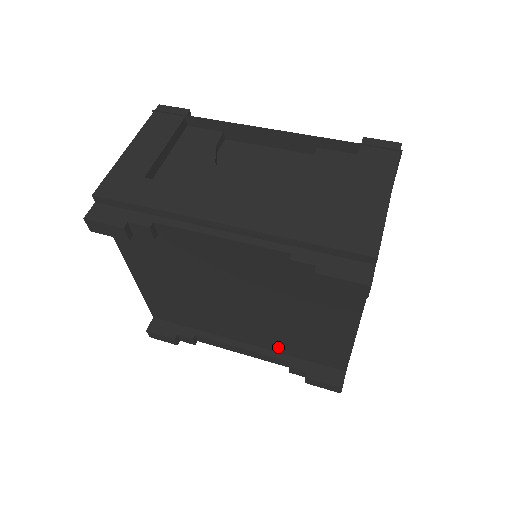
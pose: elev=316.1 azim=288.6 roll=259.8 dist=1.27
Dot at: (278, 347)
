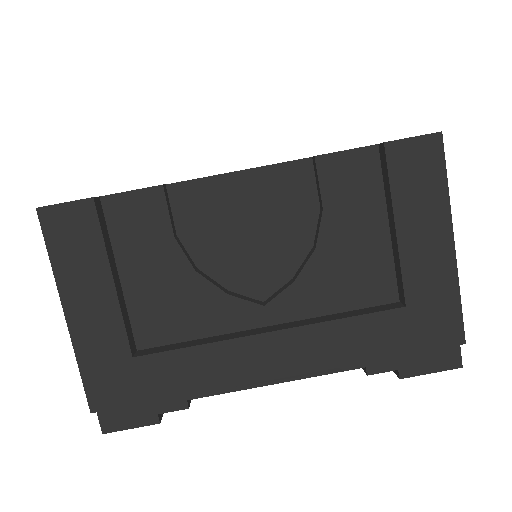
Dot at: occluded
